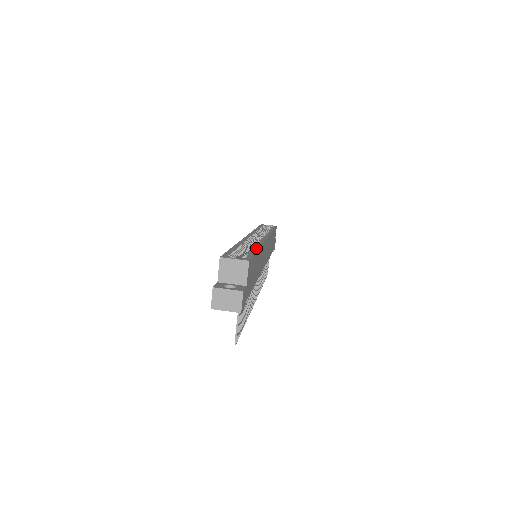
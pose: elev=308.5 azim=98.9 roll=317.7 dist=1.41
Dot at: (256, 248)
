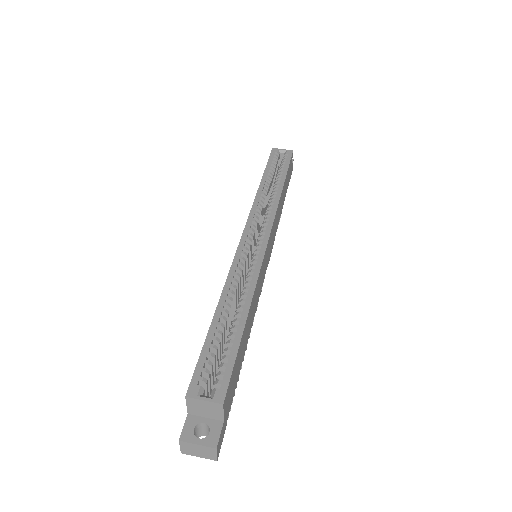
Dot at: (244, 316)
